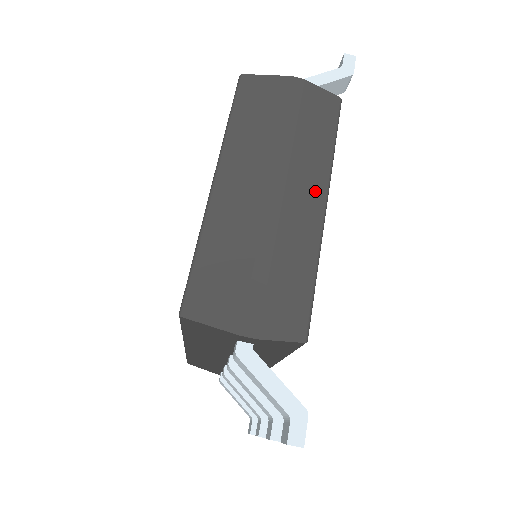
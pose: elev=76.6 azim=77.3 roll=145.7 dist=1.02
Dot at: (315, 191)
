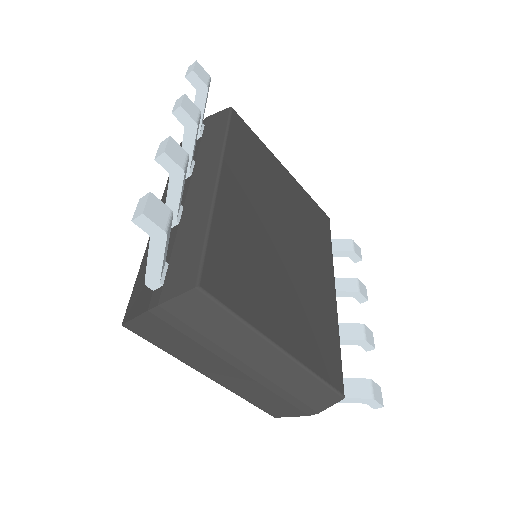
Dot at: (264, 351)
